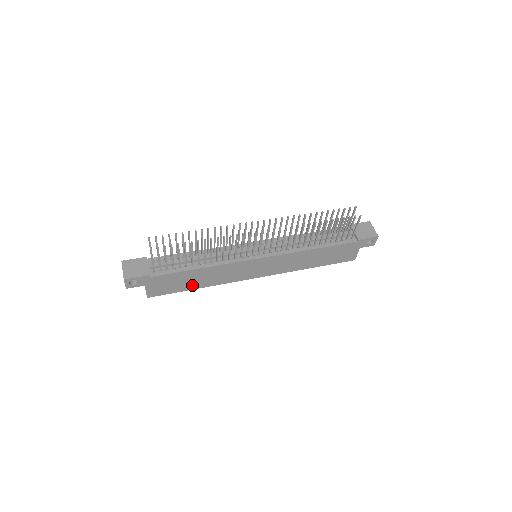
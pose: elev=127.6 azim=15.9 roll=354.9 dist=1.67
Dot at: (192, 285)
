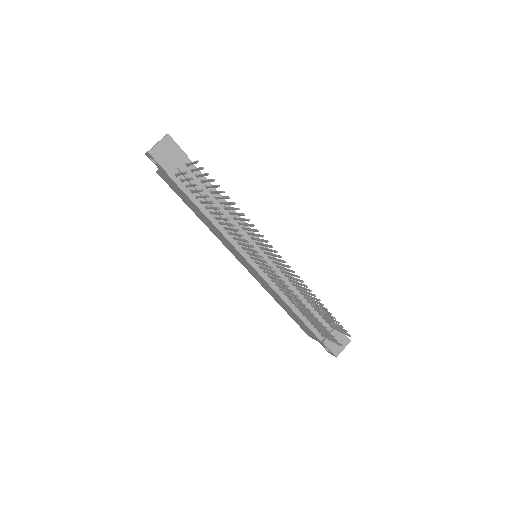
Dot at: (193, 209)
